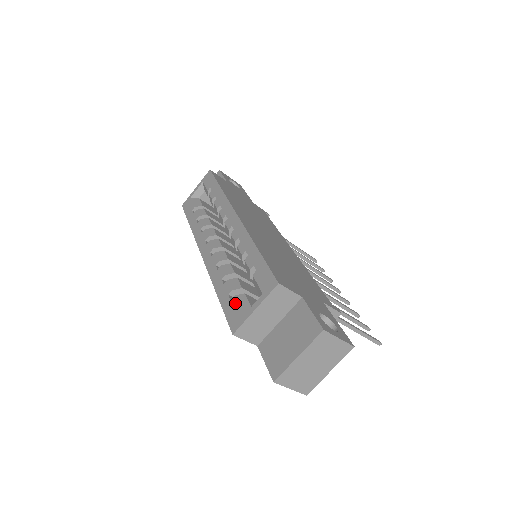
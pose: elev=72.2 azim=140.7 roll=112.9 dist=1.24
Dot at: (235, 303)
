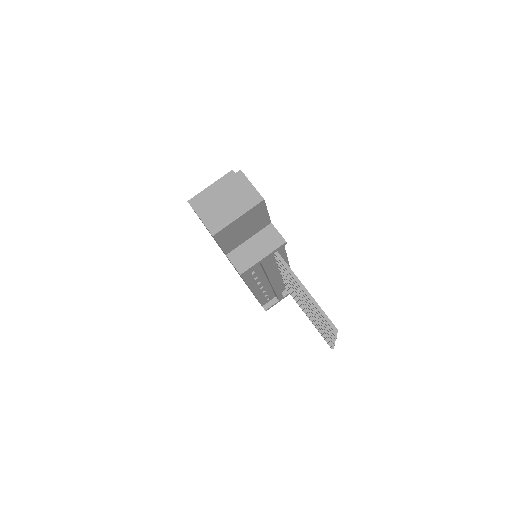
Dot at: occluded
